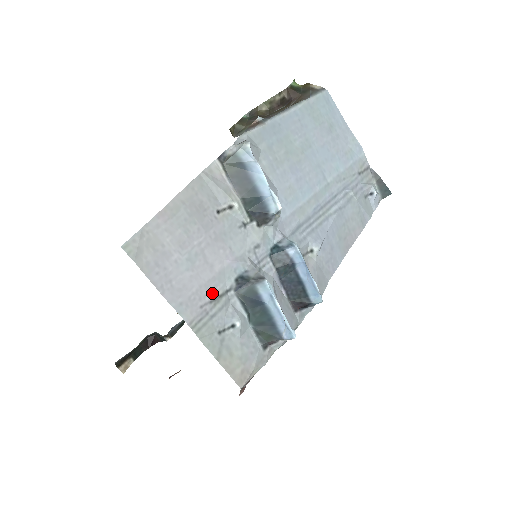
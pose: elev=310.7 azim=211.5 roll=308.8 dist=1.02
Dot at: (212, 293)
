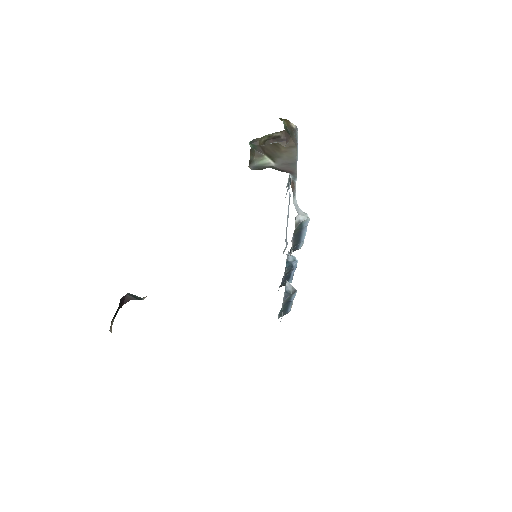
Dot at: occluded
